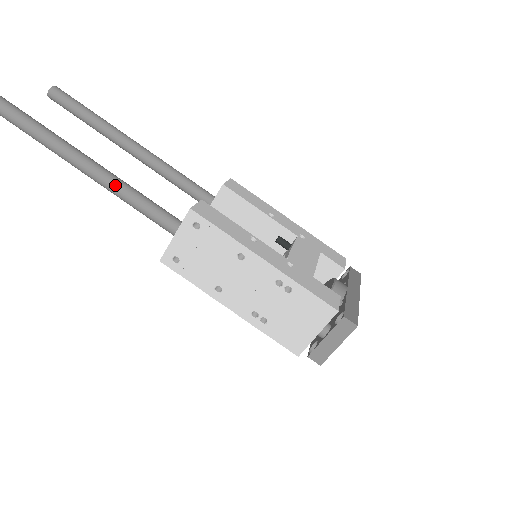
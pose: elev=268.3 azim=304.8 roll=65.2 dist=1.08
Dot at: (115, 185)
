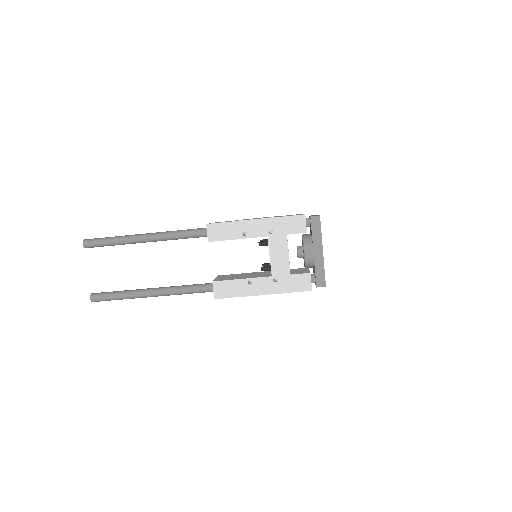
Dot at: occluded
